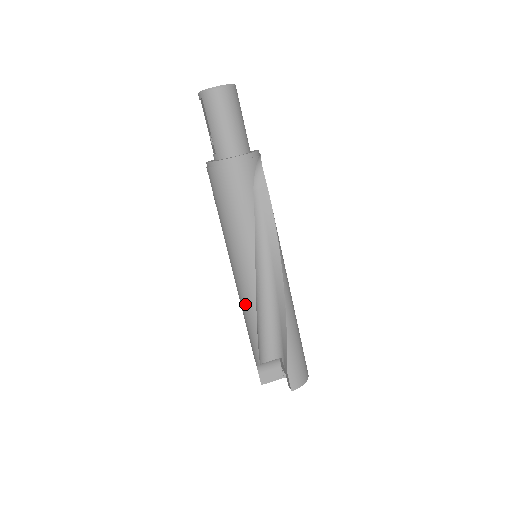
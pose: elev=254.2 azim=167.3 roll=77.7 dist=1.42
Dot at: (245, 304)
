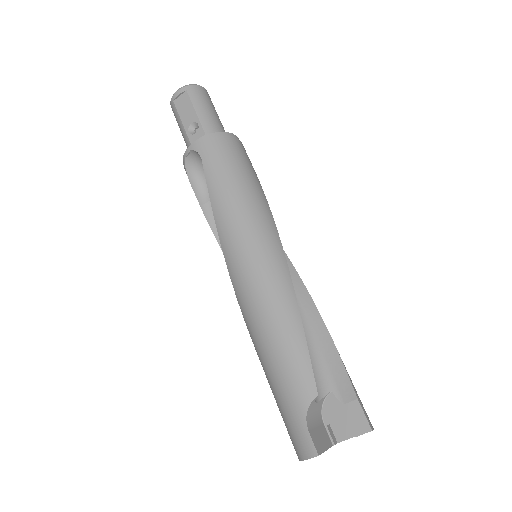
Dot at: (276, 295)
